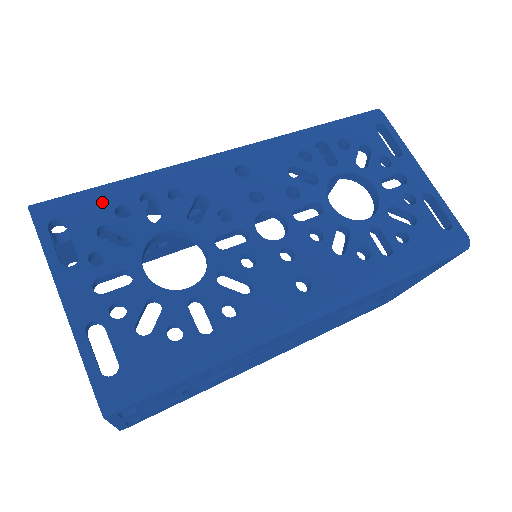
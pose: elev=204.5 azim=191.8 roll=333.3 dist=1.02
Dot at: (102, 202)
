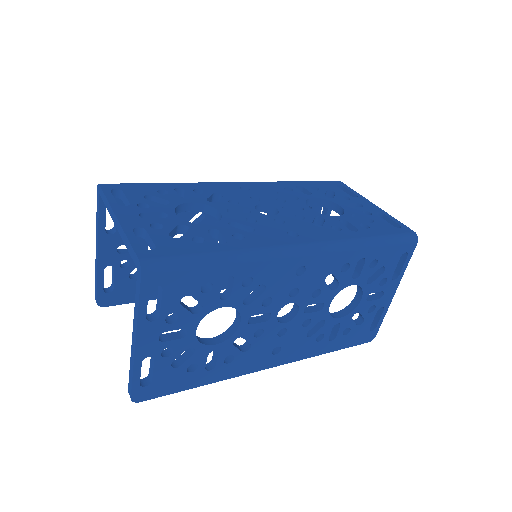
Dot at: (148, 187)
